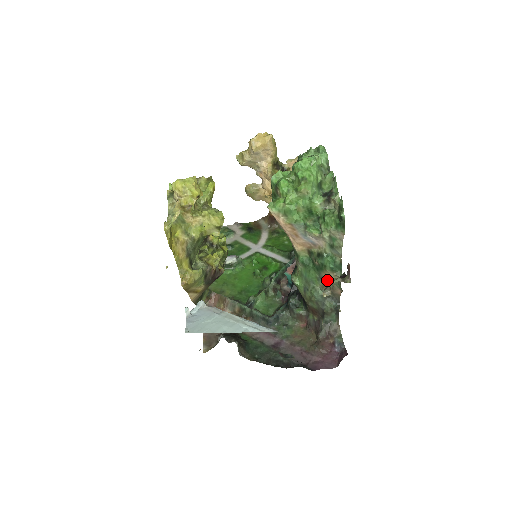
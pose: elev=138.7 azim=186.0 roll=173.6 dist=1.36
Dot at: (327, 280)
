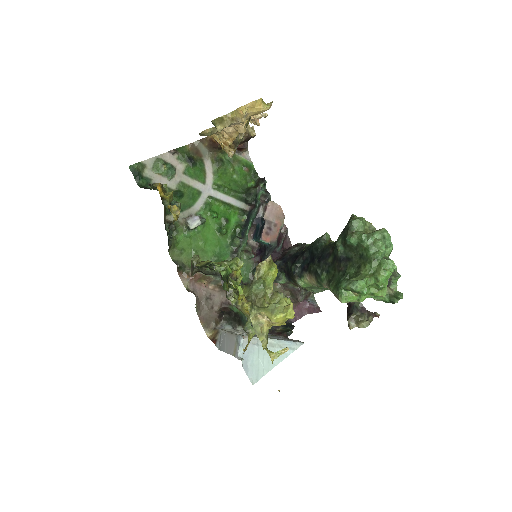
Dot at: occluded
